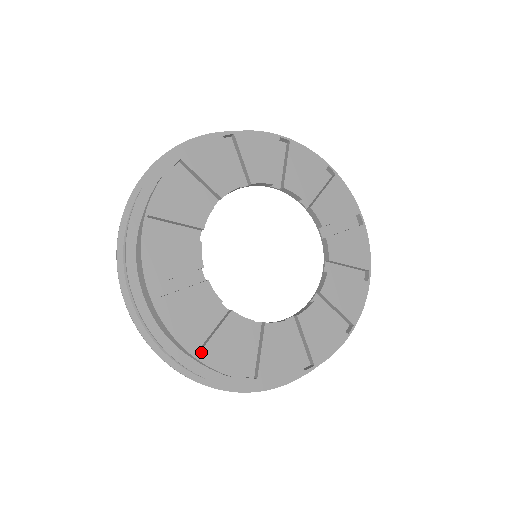
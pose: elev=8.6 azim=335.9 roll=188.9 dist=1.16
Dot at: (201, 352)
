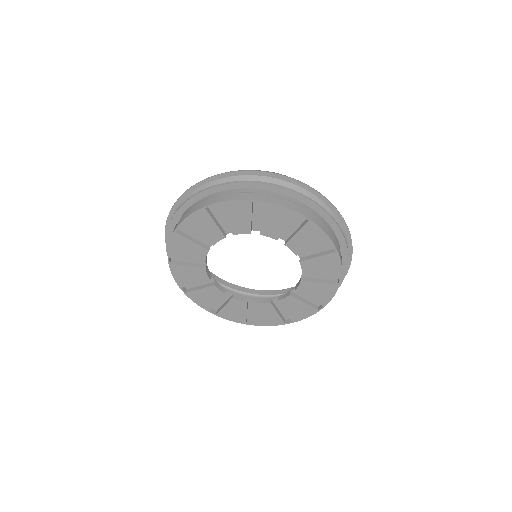
Dot at: (173, 264)
